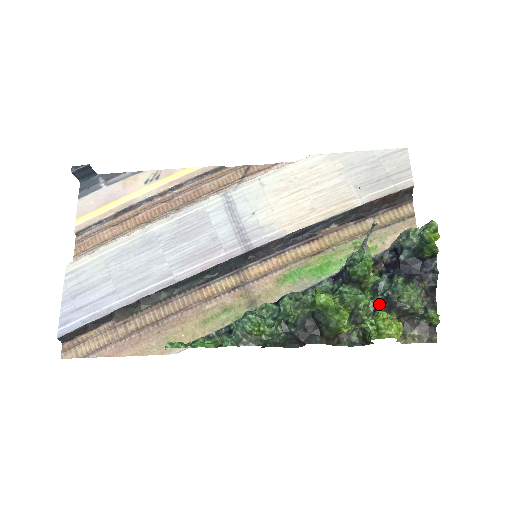
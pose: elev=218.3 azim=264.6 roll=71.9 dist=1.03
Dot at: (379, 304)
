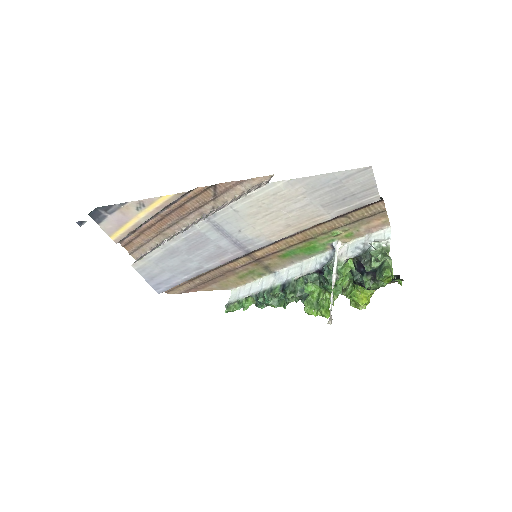
Dot at: (355, 282)
